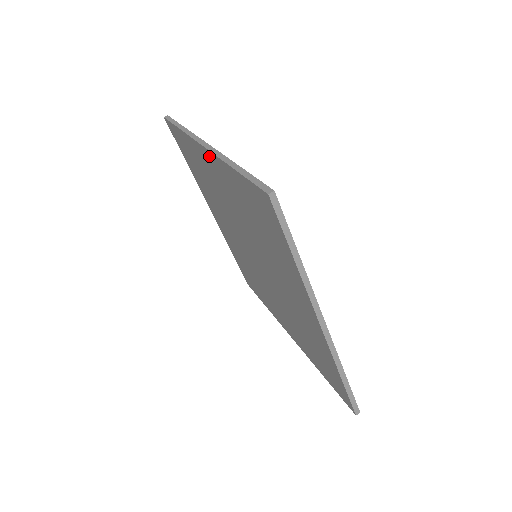
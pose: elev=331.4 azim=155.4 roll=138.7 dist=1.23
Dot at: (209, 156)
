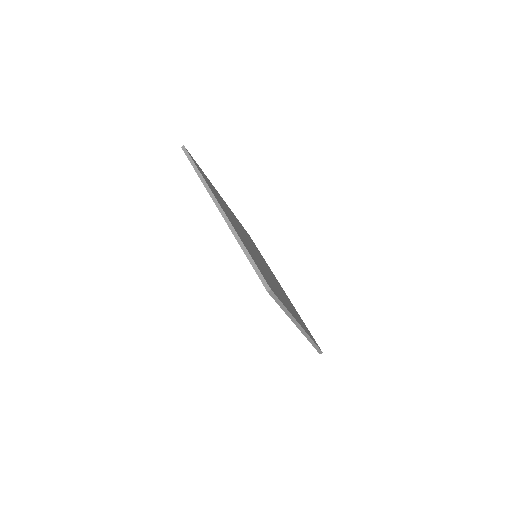
Dot at: occluded
